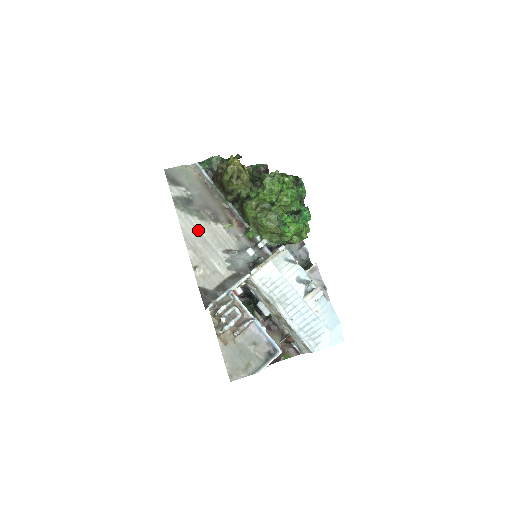
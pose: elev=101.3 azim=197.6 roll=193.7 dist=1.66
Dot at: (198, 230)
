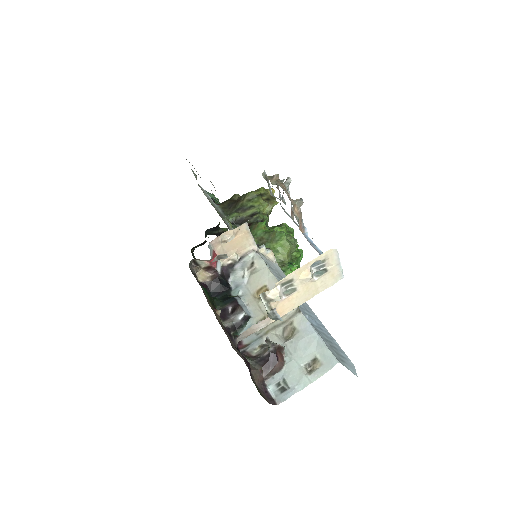
Dot at: occluded
